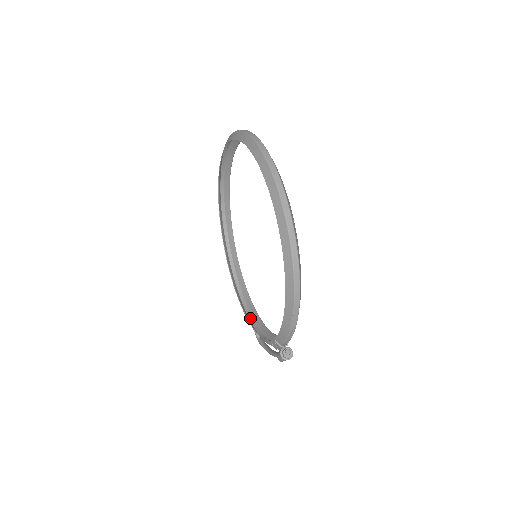
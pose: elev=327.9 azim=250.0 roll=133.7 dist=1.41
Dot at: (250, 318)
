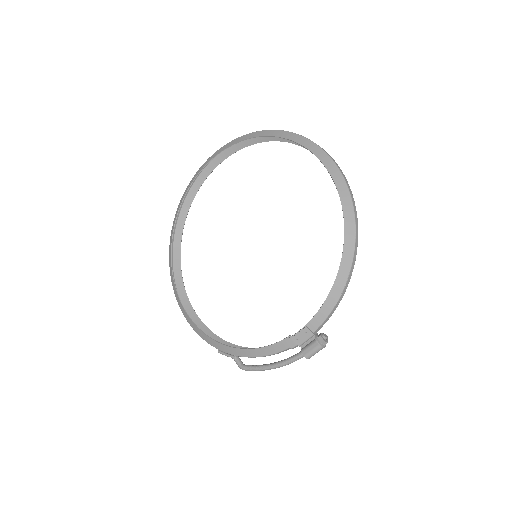
Dot at: (221, 349)
